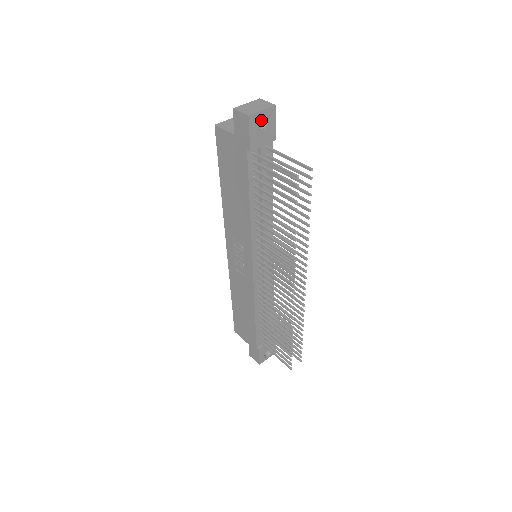
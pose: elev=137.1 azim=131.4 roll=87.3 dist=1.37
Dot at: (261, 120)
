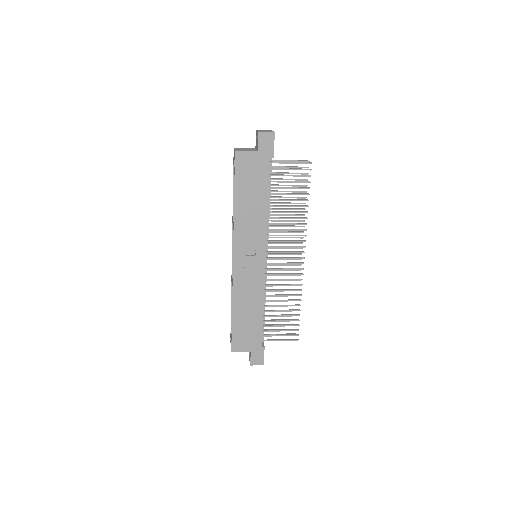
Dot at: occluded
